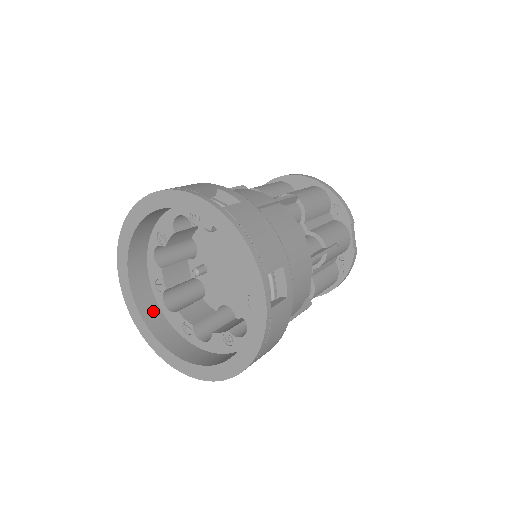
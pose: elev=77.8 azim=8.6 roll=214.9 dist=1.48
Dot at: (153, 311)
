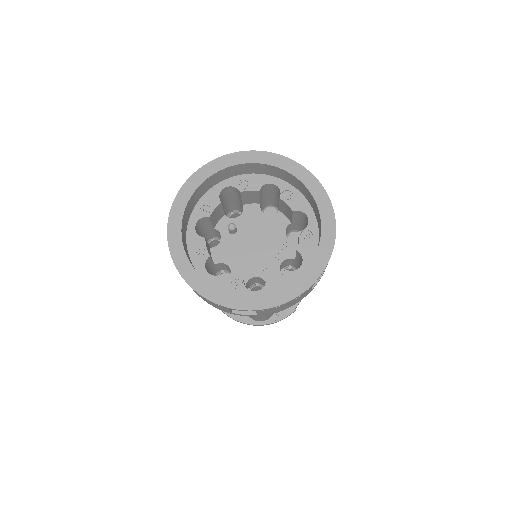
Dot at: (186, 221)
